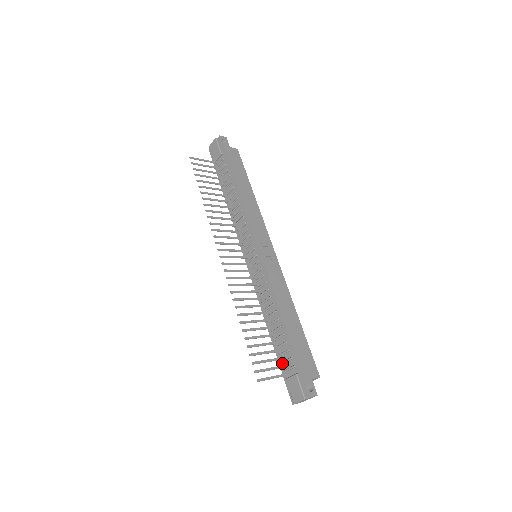
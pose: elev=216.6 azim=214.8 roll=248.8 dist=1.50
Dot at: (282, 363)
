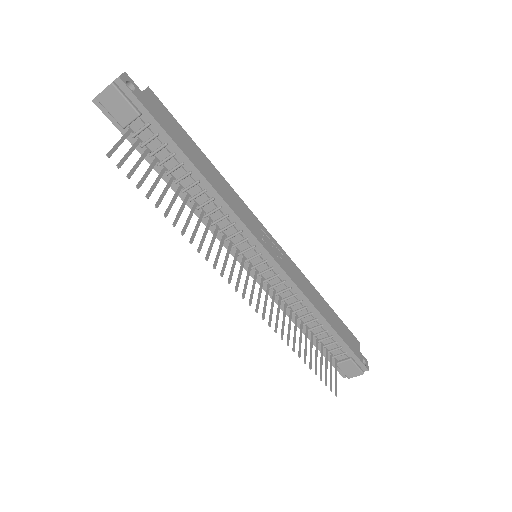
Dot at: (328, 353)
